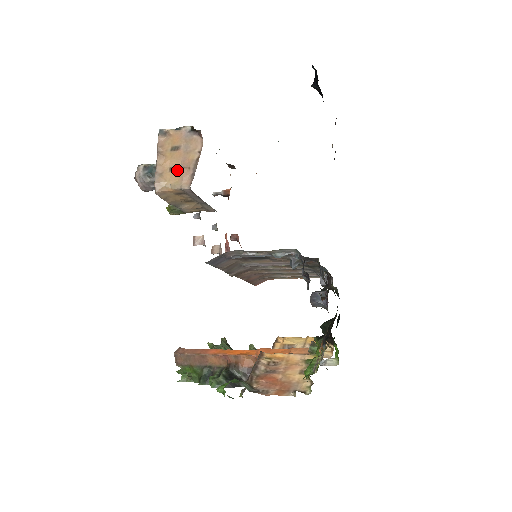
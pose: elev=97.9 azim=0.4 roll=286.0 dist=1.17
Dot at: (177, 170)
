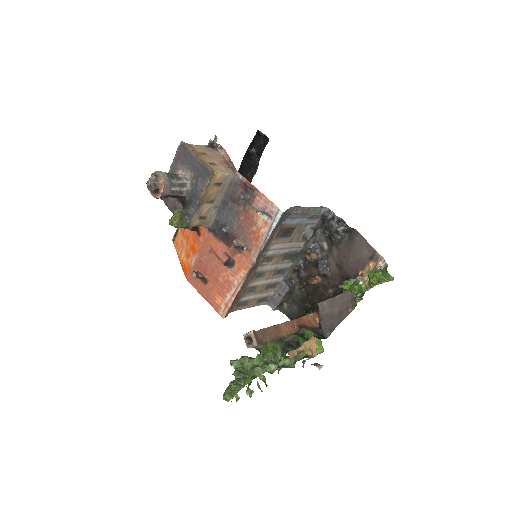
Dot at: (215, 164)
